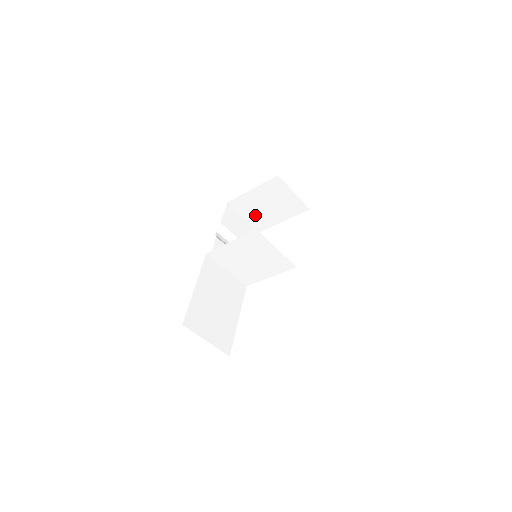
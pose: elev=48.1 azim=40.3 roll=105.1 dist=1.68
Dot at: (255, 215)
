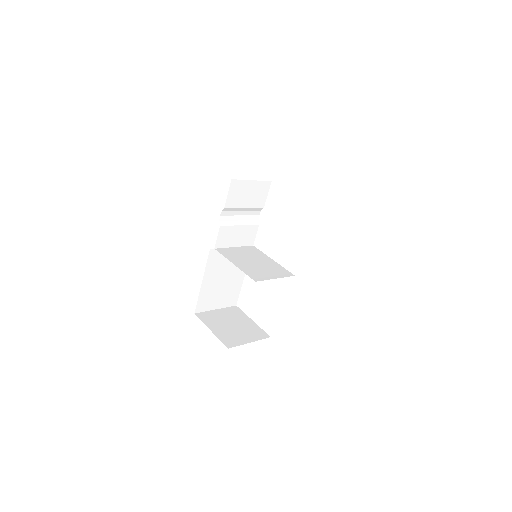
Dot at: occluded
